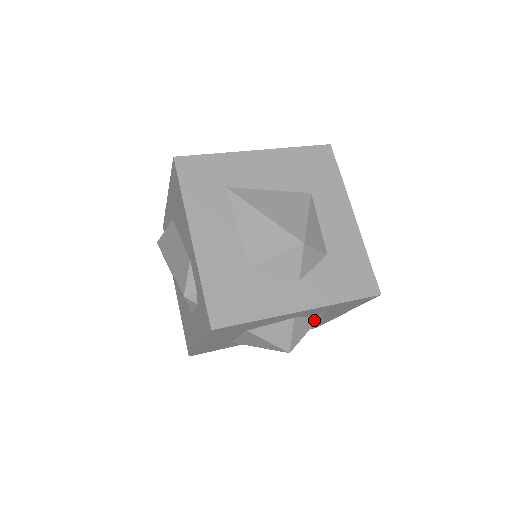
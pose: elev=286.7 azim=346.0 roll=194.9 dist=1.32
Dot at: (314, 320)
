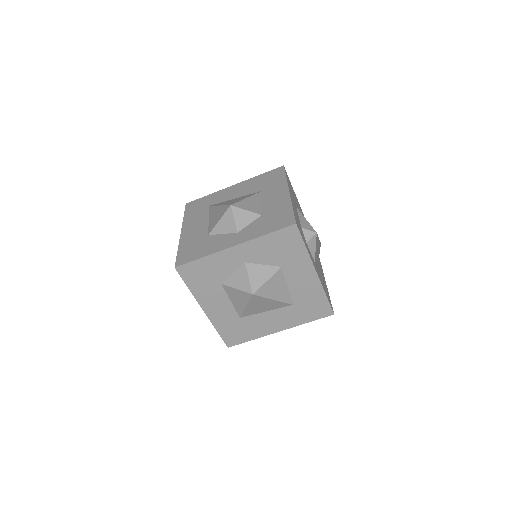
Dot at: (273, 270)
